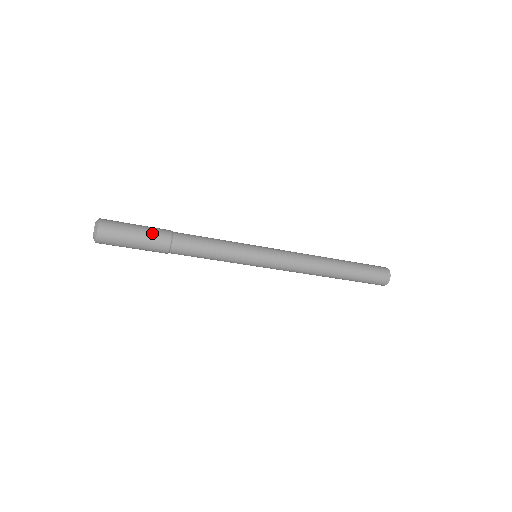
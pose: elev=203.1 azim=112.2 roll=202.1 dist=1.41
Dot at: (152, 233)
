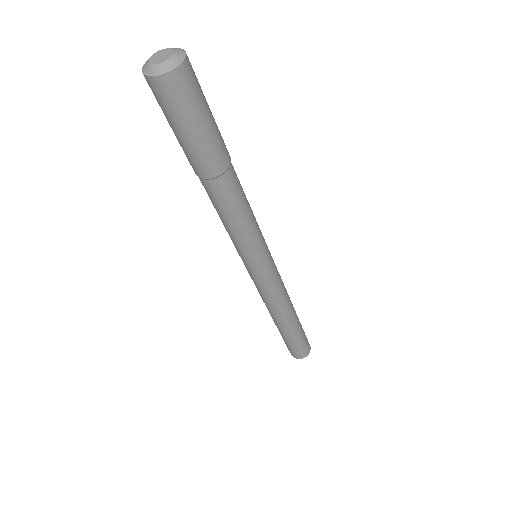
Dot at: (220, 138)
